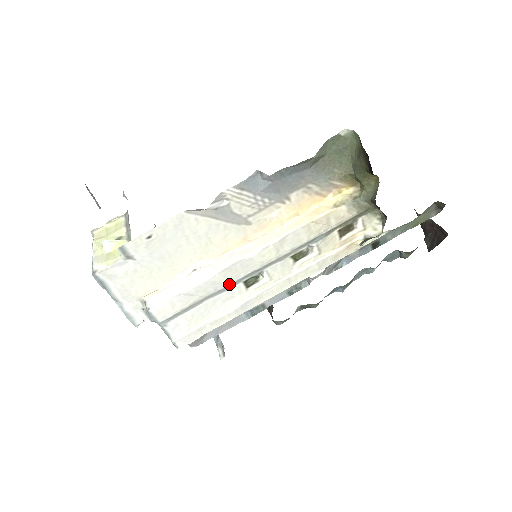
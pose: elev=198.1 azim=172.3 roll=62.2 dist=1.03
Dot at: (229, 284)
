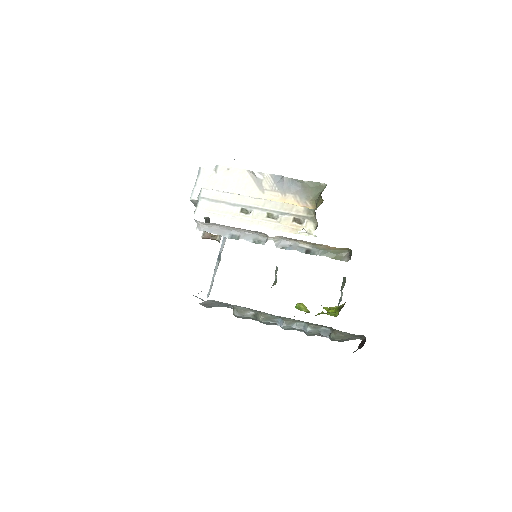
Dot at: (236, 203)
